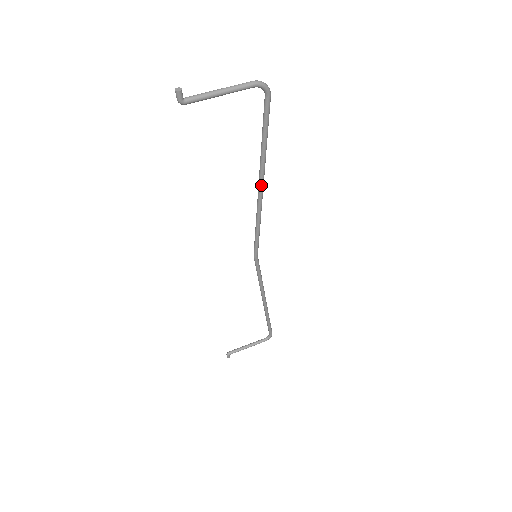
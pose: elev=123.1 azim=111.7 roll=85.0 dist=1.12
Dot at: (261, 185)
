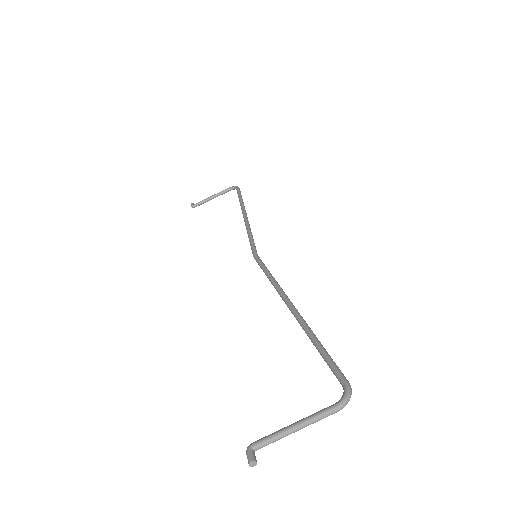
Dot at: (293, 313)
